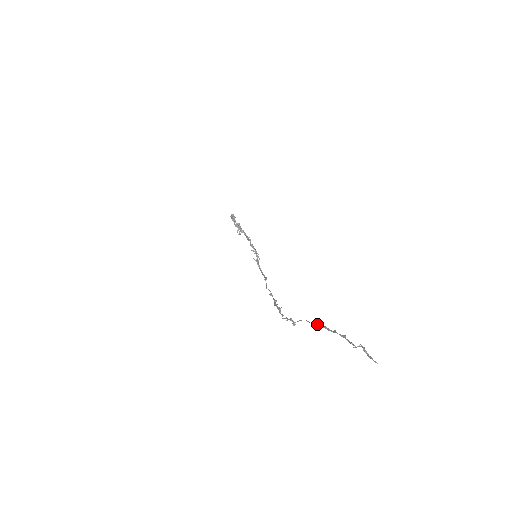
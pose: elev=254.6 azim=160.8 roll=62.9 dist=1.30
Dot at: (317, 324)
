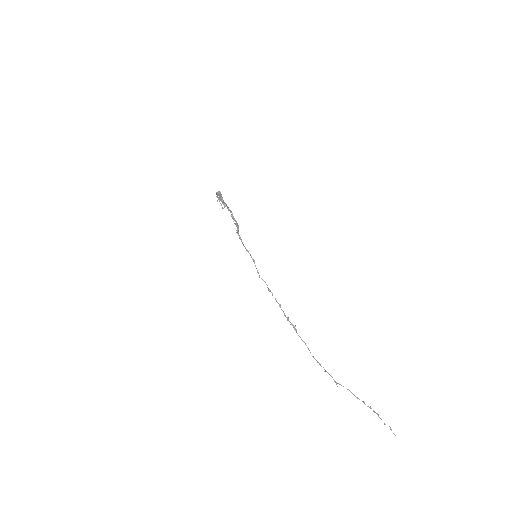
Dot at: (359, 399)
